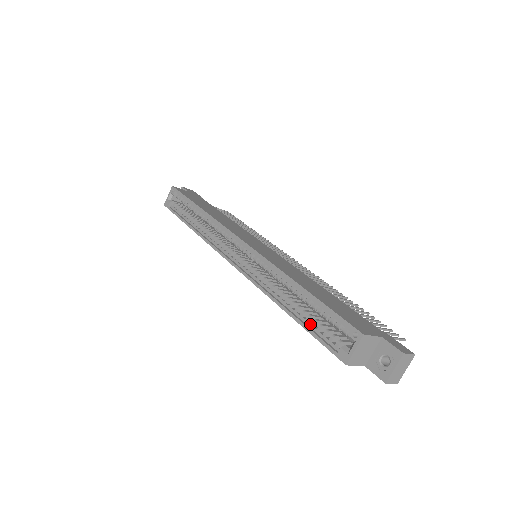
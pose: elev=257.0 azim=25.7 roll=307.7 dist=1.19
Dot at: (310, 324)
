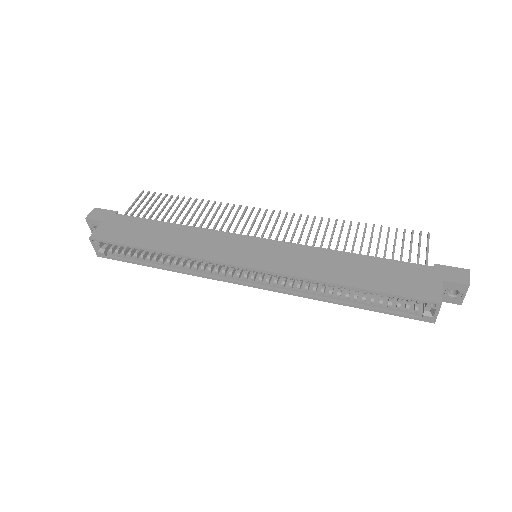
Dot at: (378, 306)
